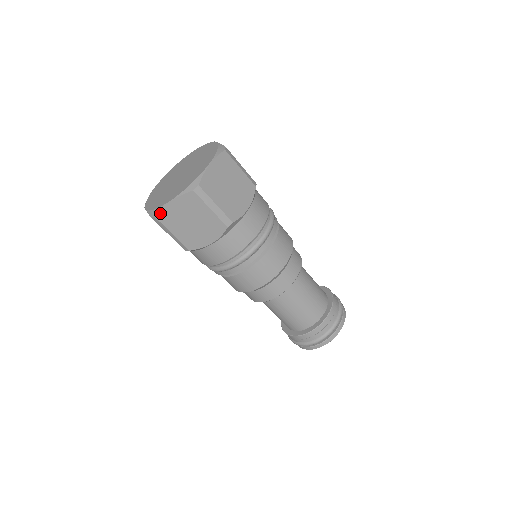
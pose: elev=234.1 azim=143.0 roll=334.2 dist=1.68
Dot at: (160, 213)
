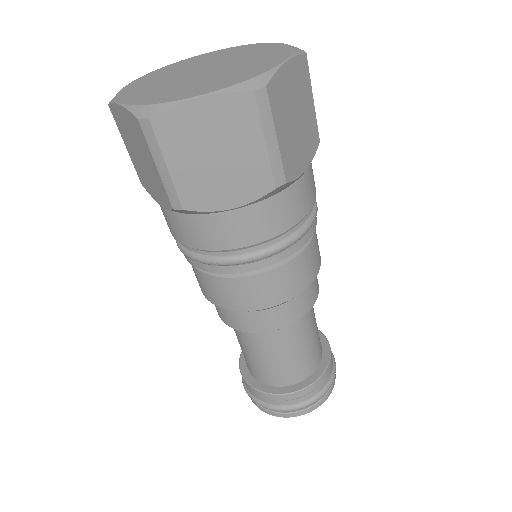
Dot at: (163, 114)
